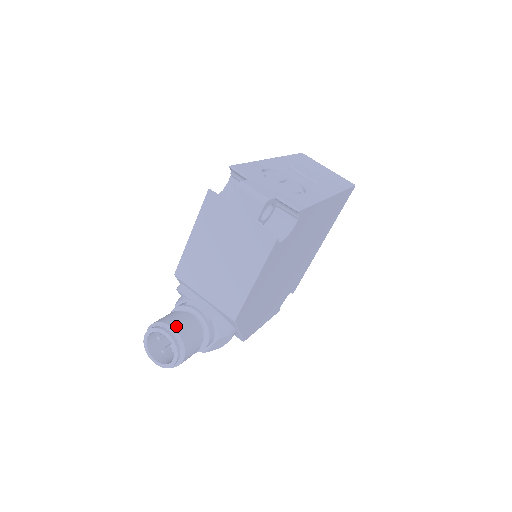
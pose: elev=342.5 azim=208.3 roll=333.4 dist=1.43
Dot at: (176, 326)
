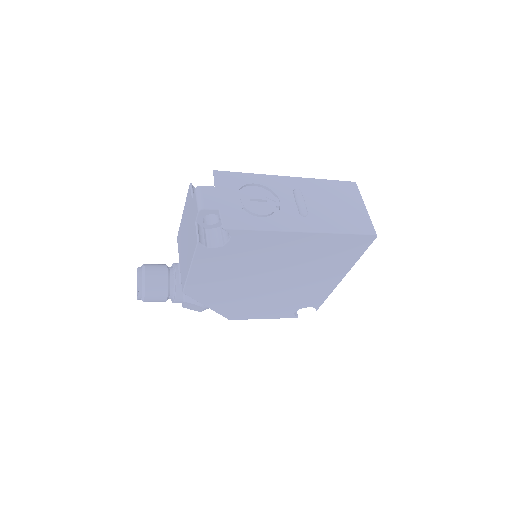
Dot at: (149, 274)
